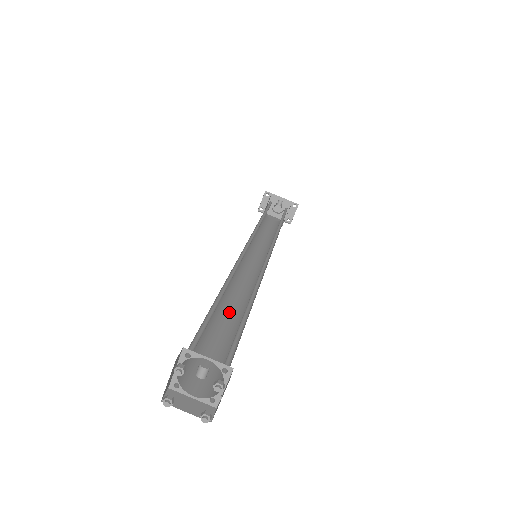
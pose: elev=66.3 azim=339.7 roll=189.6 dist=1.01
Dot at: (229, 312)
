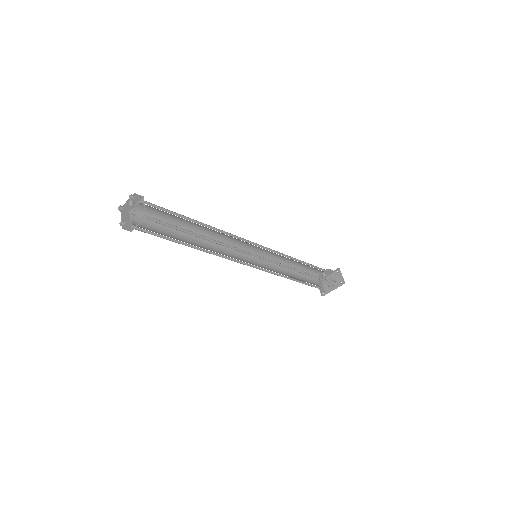
Dot at: occluded
